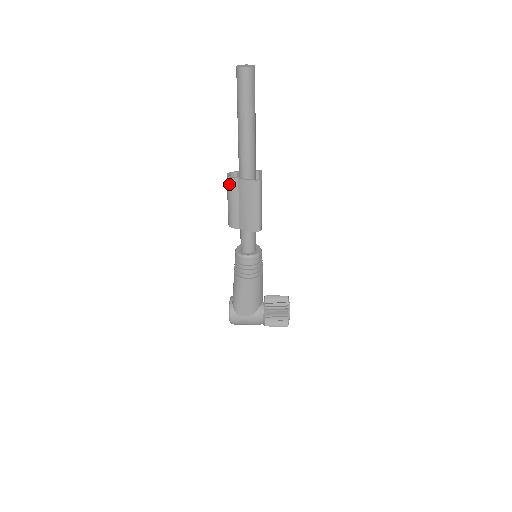
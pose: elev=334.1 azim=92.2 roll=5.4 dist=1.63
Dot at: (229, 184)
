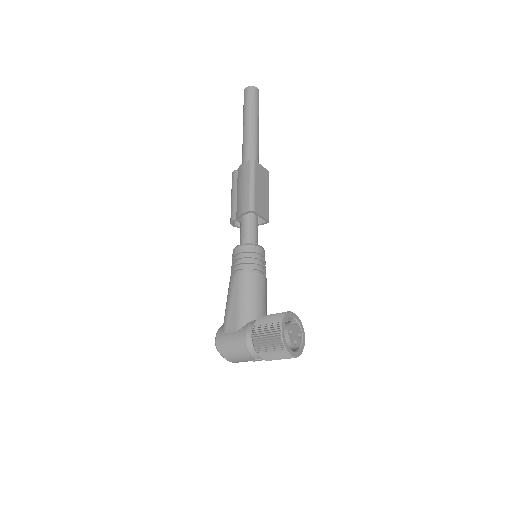
Dot at: (232, 179)
